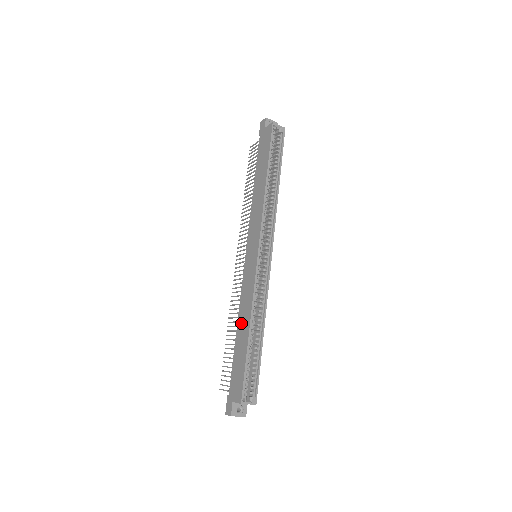
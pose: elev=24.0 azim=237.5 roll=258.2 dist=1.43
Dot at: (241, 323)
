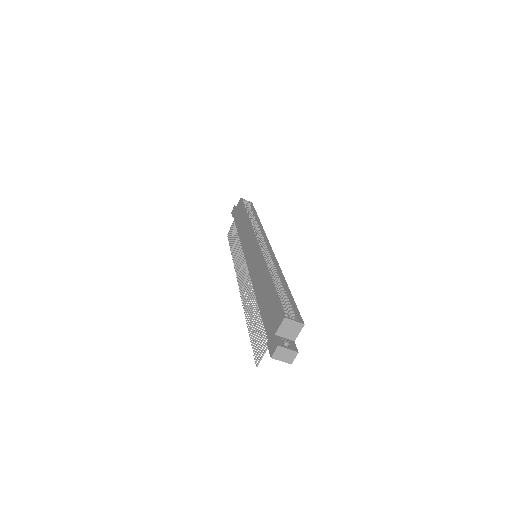
Dot at: (259, 287)
